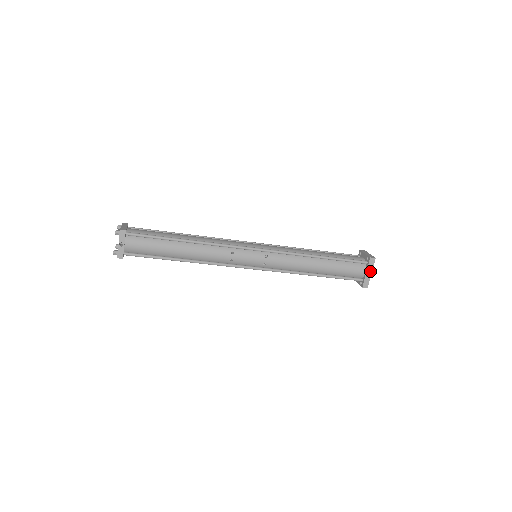
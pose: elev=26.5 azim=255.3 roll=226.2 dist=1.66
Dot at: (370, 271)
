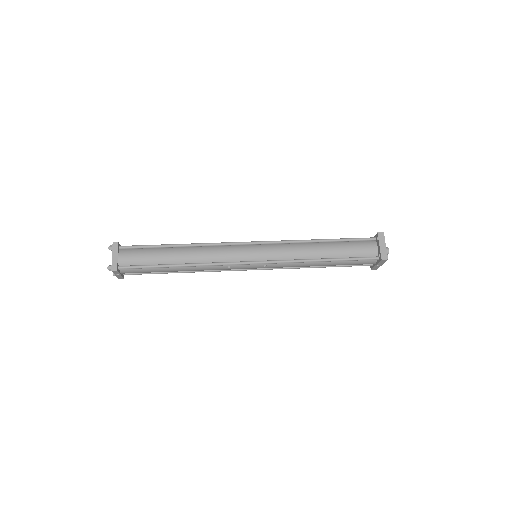
Dot at: (381, 264)
